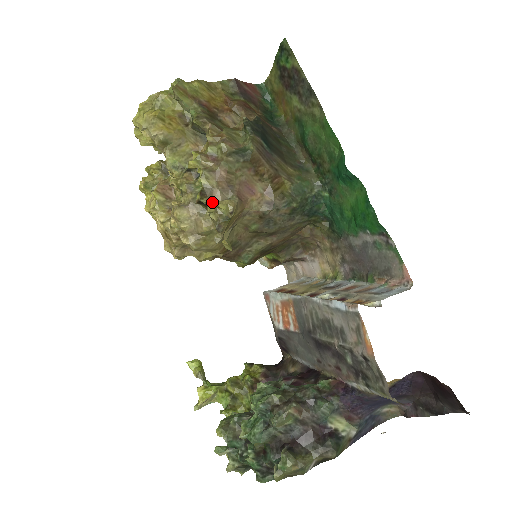
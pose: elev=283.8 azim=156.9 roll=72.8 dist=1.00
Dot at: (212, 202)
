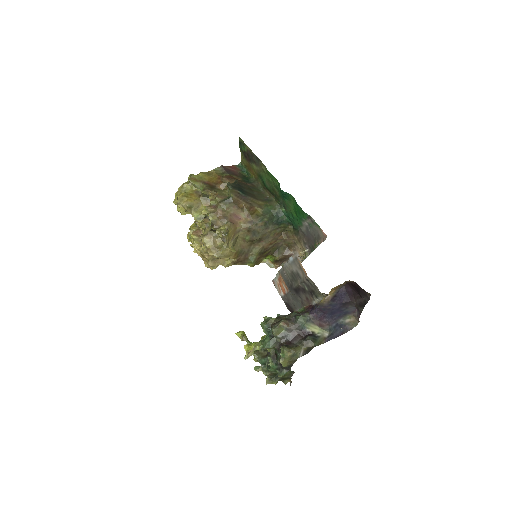
Dot at: (217, 228)
